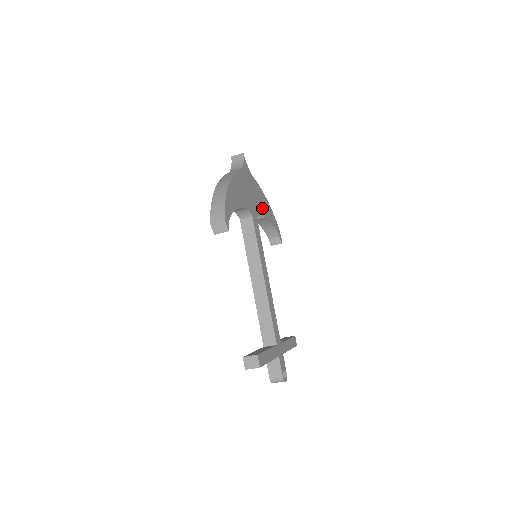
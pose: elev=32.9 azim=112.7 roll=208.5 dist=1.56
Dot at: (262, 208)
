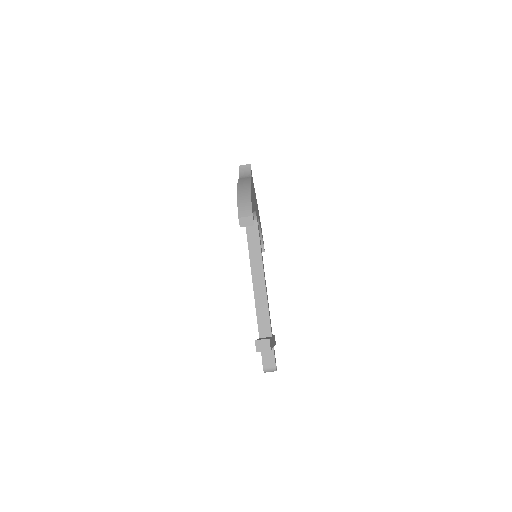
Dot at: (258, 216)
